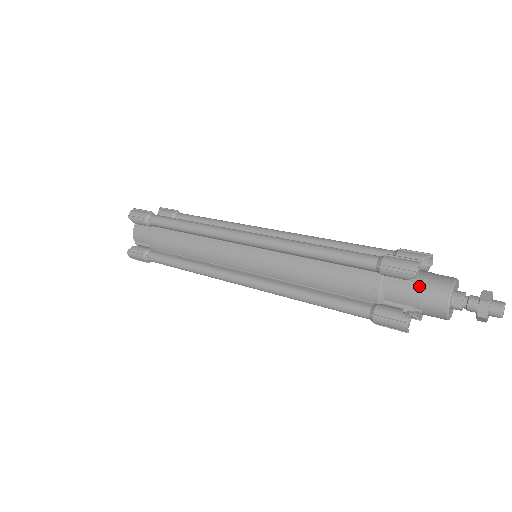
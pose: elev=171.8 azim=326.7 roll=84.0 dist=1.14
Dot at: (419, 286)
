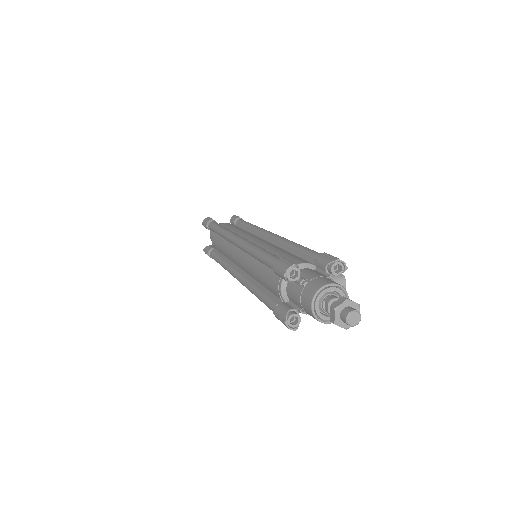
Dot at: (300, 288)
